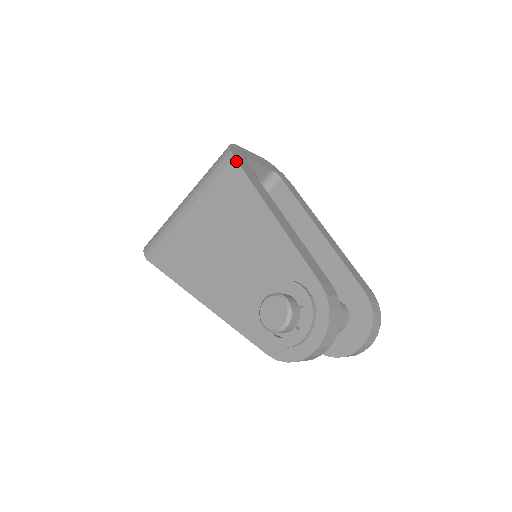
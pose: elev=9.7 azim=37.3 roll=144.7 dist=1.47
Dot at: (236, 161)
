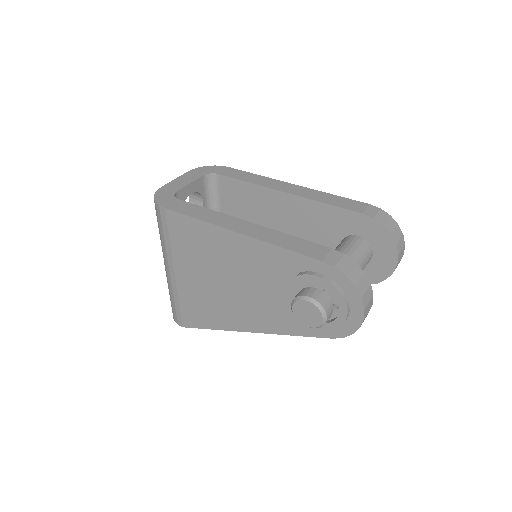
Dot at: (170, 211)
